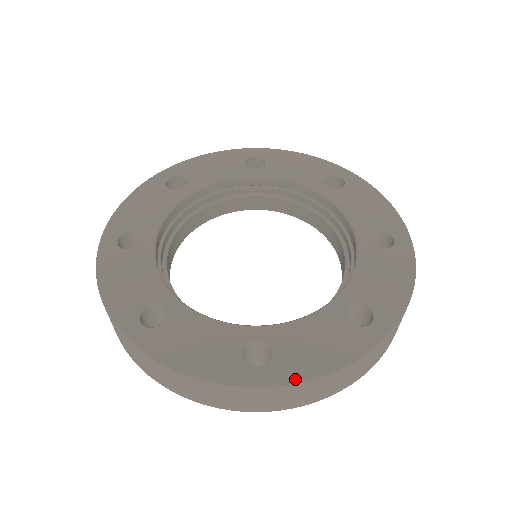
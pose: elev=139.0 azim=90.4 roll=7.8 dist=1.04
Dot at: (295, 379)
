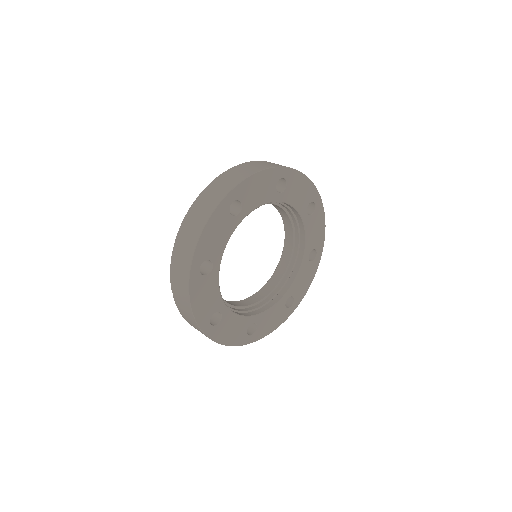
Dot at: (303, 297)
